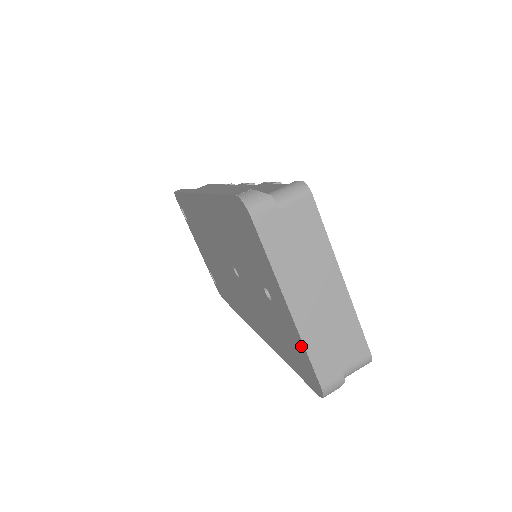
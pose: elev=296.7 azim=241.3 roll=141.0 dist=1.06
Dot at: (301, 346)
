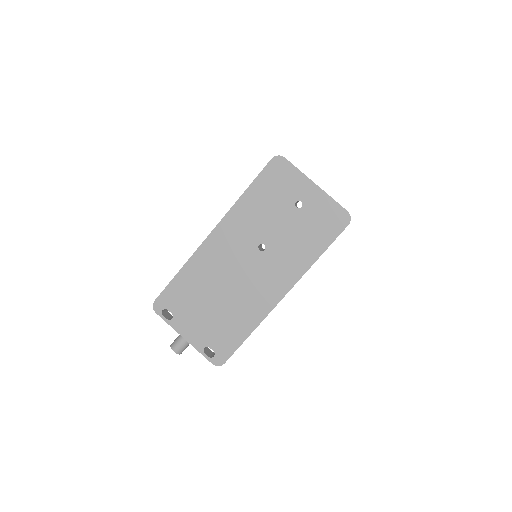
Dot at: (329, 201)
